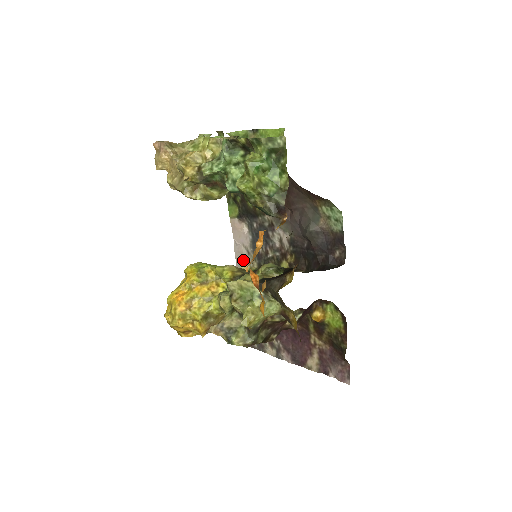
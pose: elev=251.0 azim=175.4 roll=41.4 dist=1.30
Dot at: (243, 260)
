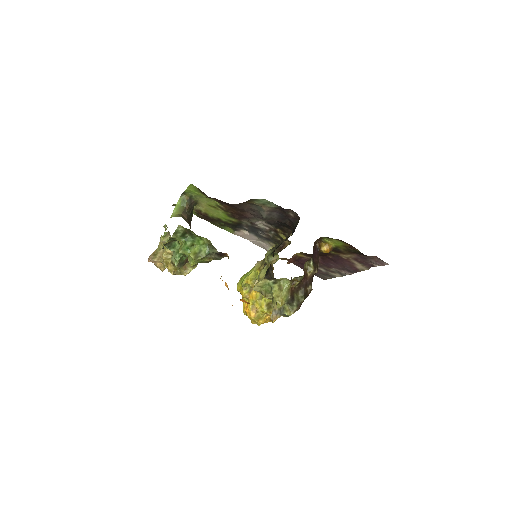
Dot at: (265, 246)
